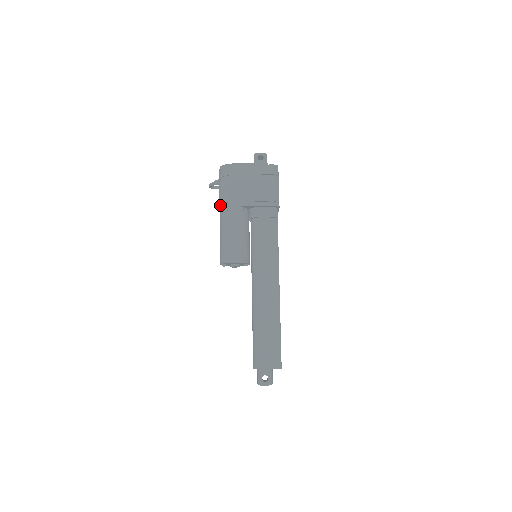
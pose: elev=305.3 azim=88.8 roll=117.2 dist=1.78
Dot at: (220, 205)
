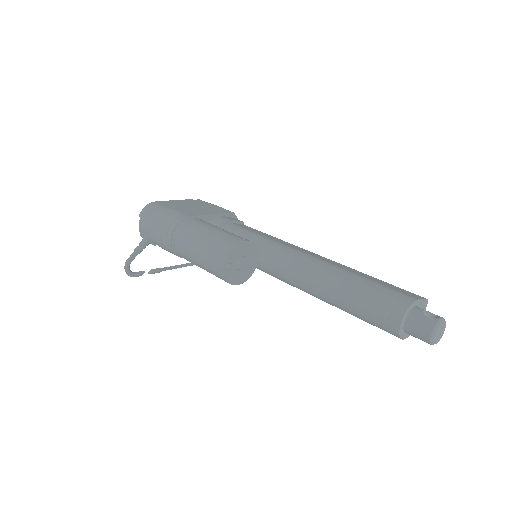
Dot at: (170, 228)
